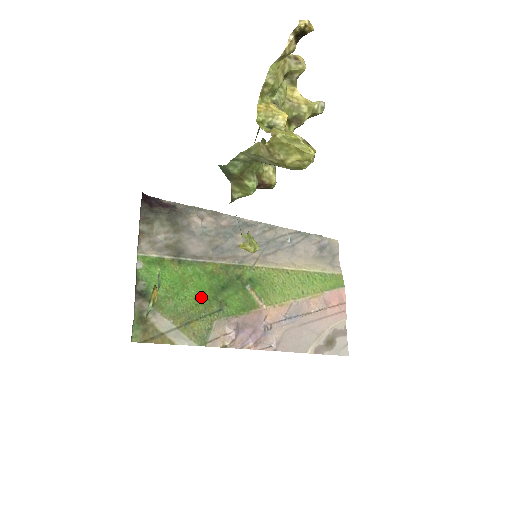
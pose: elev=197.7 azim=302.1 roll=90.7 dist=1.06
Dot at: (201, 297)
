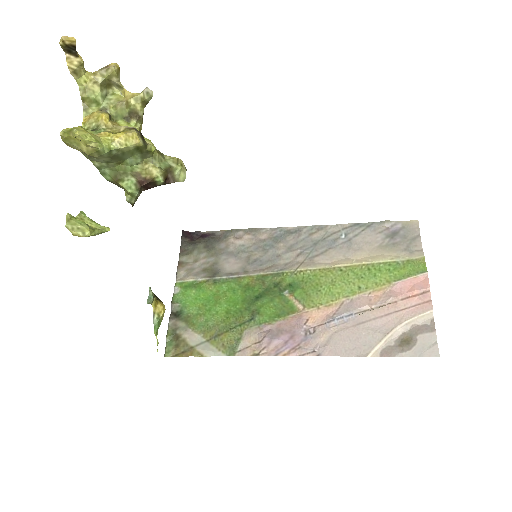
Dot at: (233, 310)
